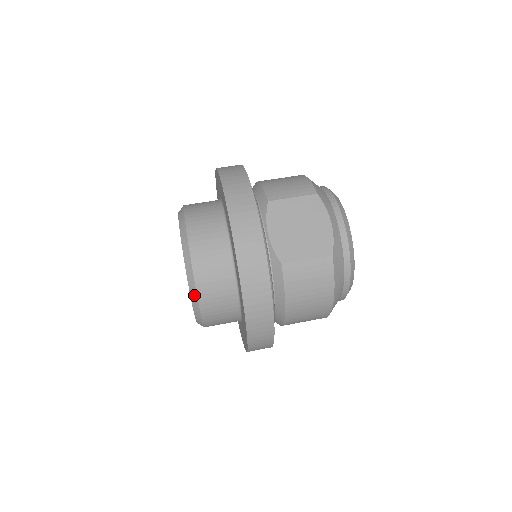
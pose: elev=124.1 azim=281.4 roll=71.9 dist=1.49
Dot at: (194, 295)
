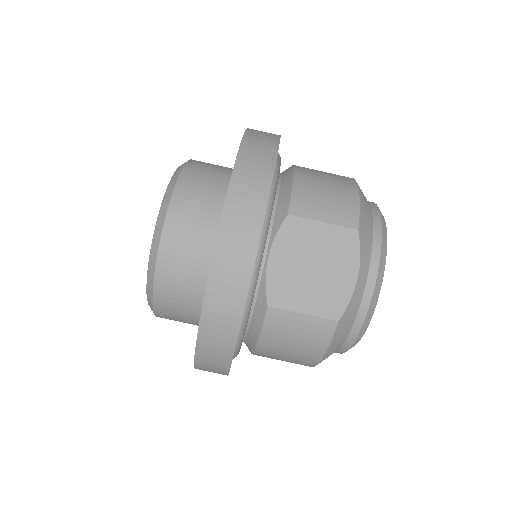
Dot at: (150, 290)
